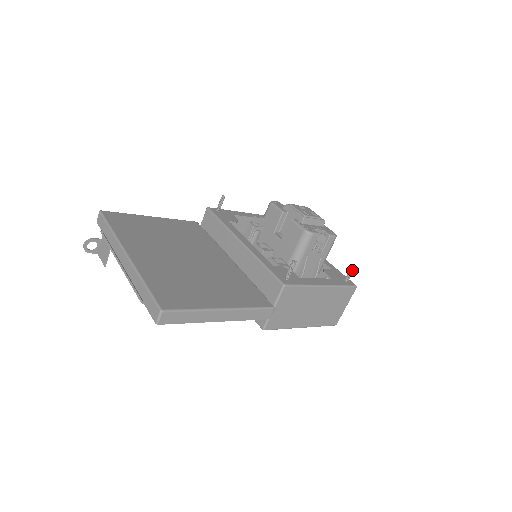
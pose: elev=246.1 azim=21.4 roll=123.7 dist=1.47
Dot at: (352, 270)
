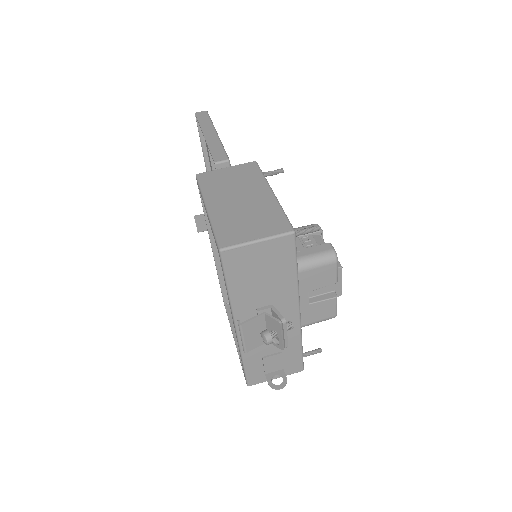
Dot at: (311, 227)
